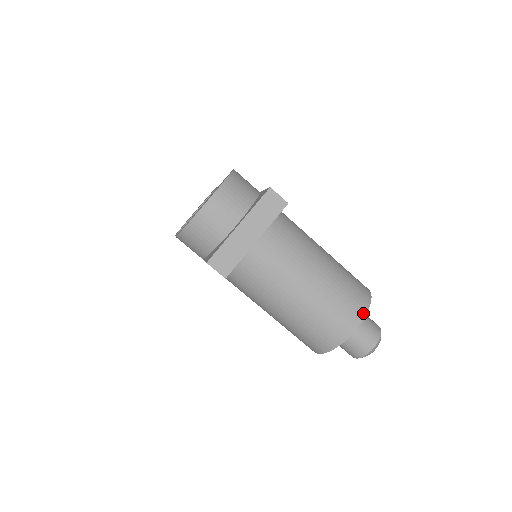
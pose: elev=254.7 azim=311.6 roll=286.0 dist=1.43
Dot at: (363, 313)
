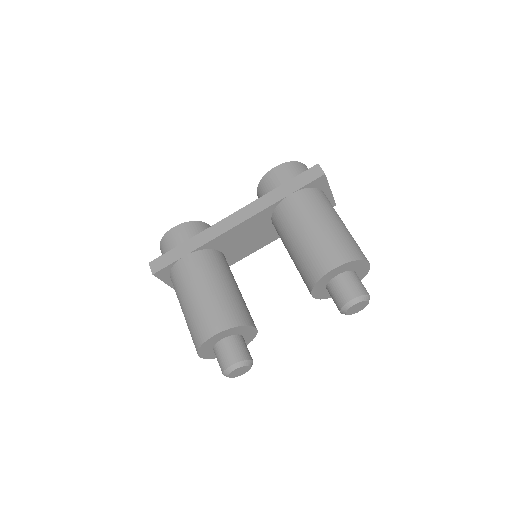
Dot at: (368, 268)
